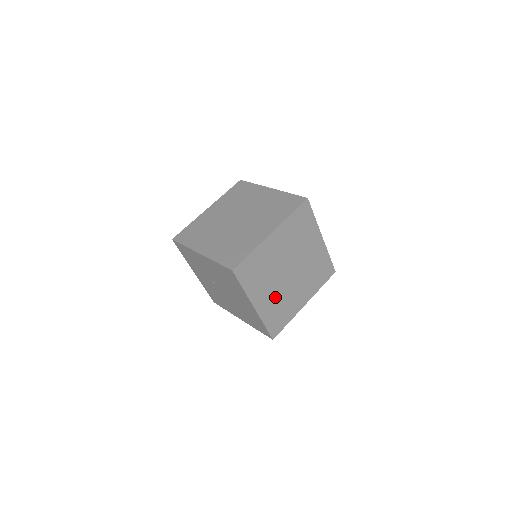
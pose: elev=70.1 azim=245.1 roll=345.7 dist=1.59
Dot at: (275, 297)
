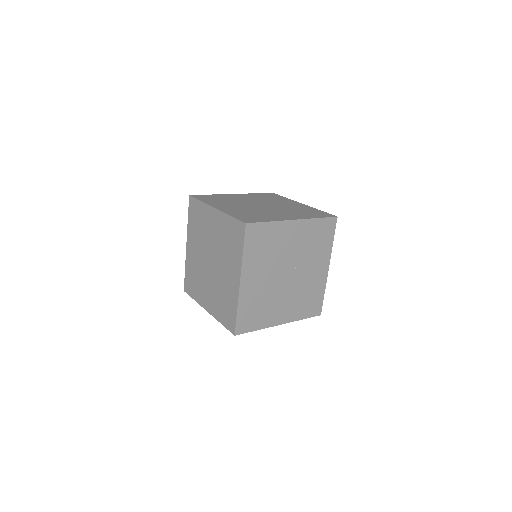
Dot at: (262, 289)
